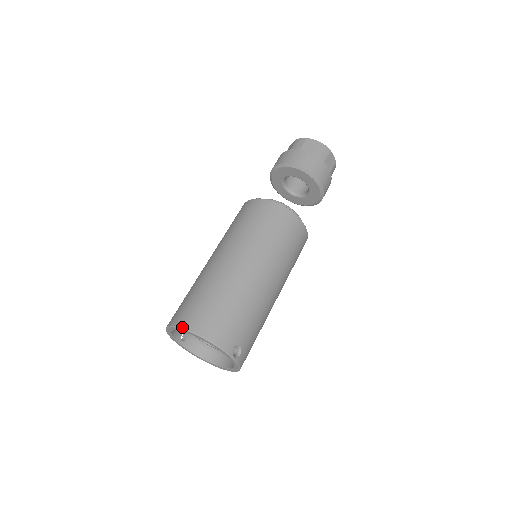
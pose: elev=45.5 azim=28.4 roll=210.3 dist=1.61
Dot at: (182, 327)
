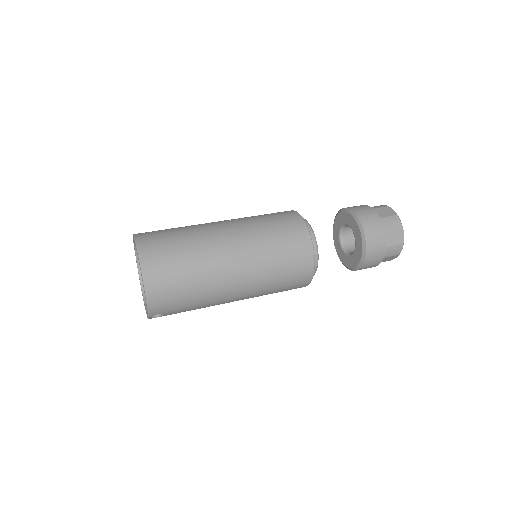
Dot at: (142, 267)
